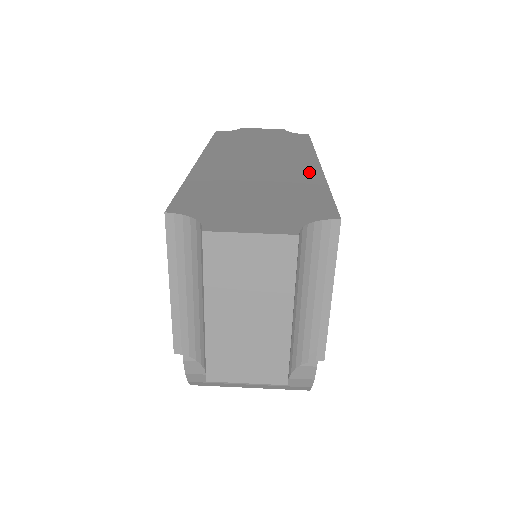
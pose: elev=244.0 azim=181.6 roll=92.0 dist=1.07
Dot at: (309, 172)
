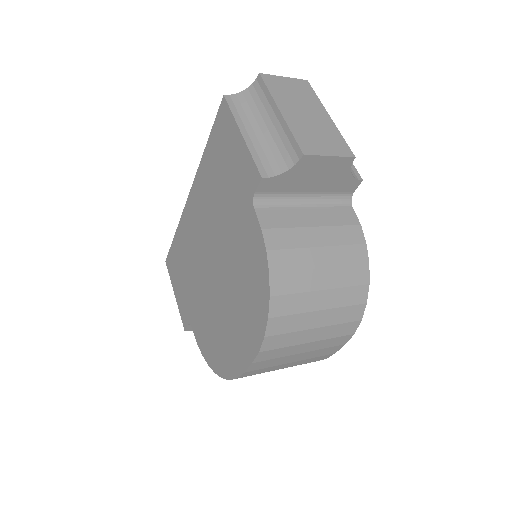
Dot at: occluded
